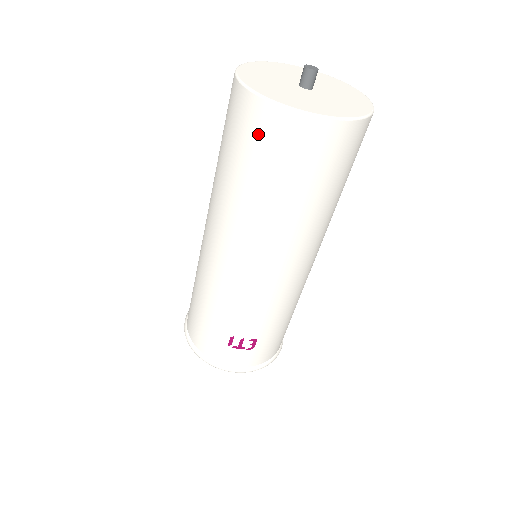
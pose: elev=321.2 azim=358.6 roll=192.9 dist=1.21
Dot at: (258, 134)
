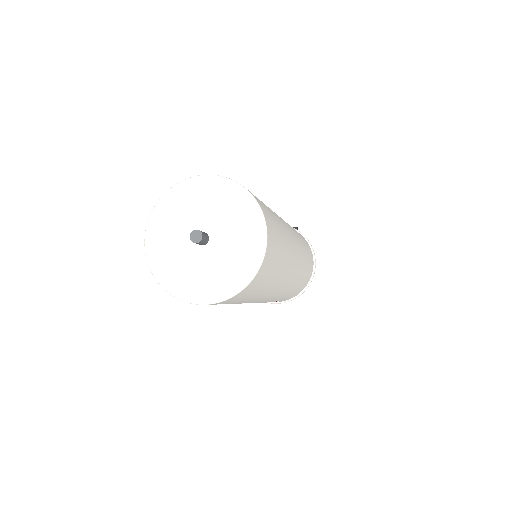
Dot at: occluded
